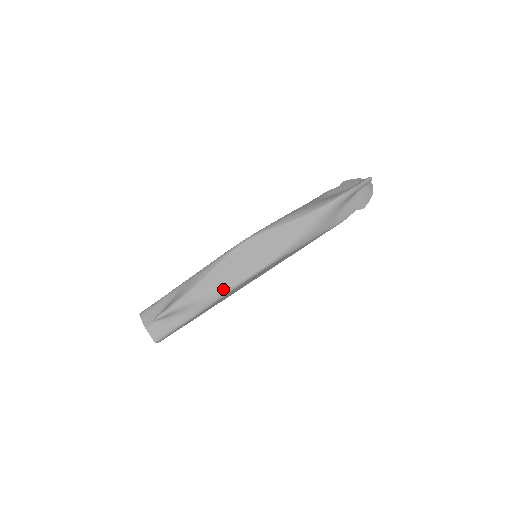
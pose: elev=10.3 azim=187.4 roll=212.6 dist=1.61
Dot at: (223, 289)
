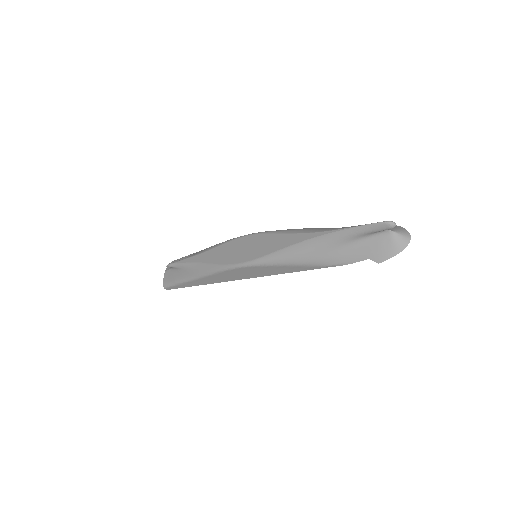
Dot at: (210, 267)
